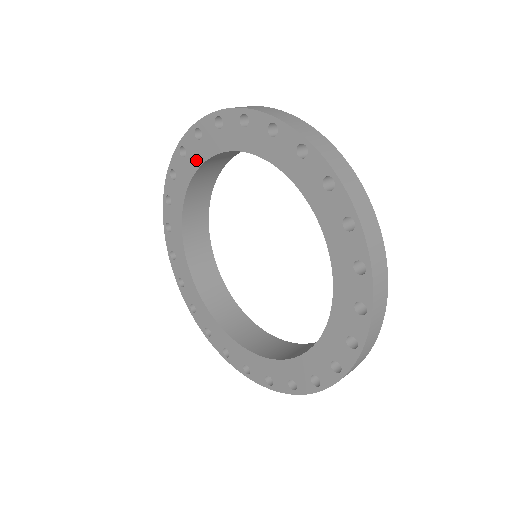
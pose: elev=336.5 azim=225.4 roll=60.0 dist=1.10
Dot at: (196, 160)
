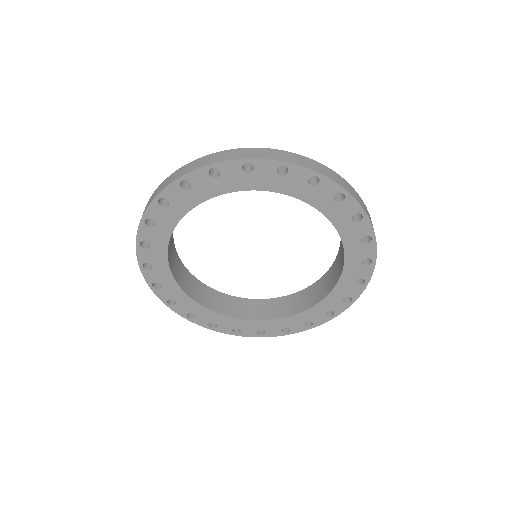
Dot at: (206, 193)
